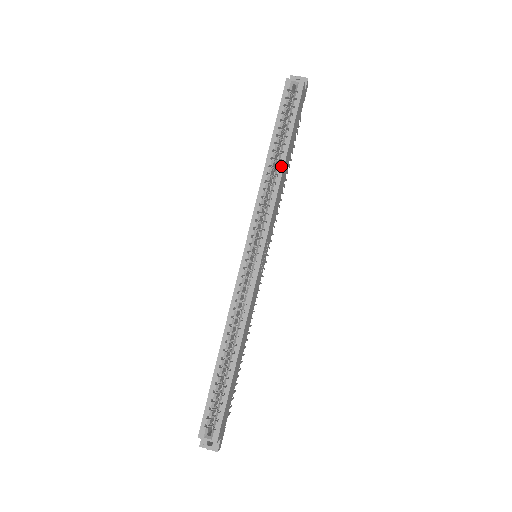
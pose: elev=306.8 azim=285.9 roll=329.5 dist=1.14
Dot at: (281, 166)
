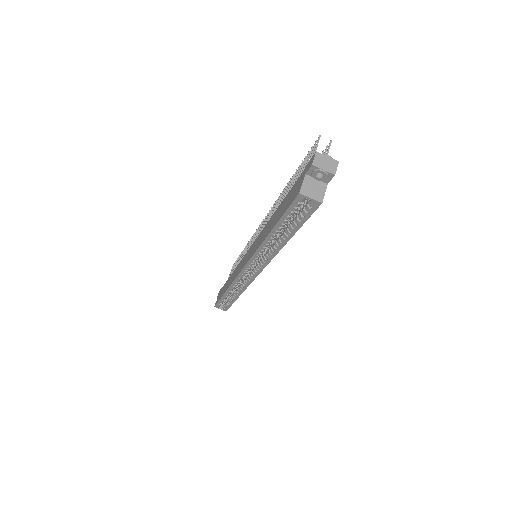
Dot at: (281, 245)
